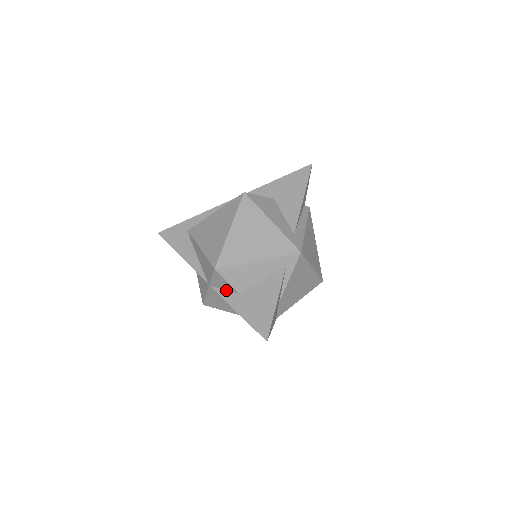
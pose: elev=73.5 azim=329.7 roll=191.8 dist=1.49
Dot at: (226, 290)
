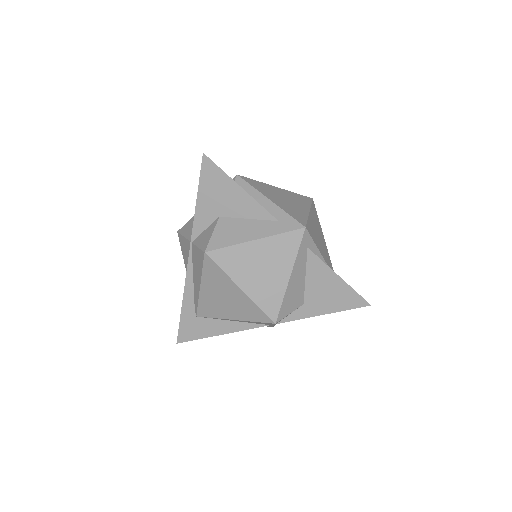
Dot at: (291, 314)
